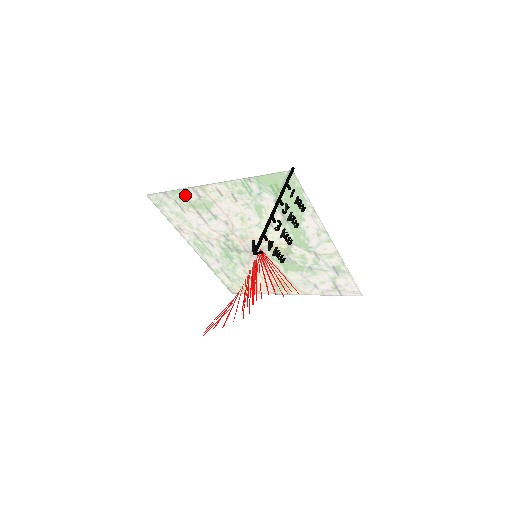
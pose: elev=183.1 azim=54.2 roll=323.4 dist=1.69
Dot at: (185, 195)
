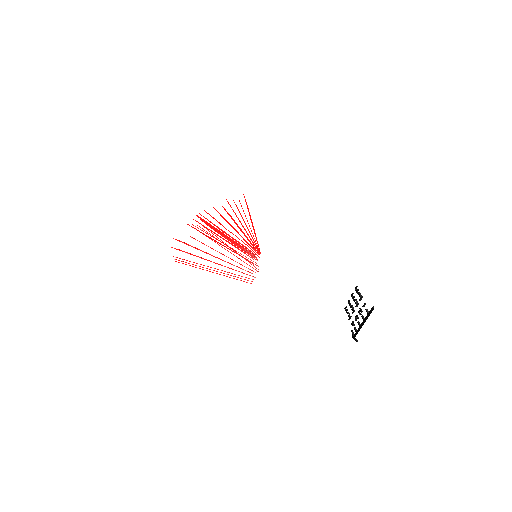
Dot at: occluded
